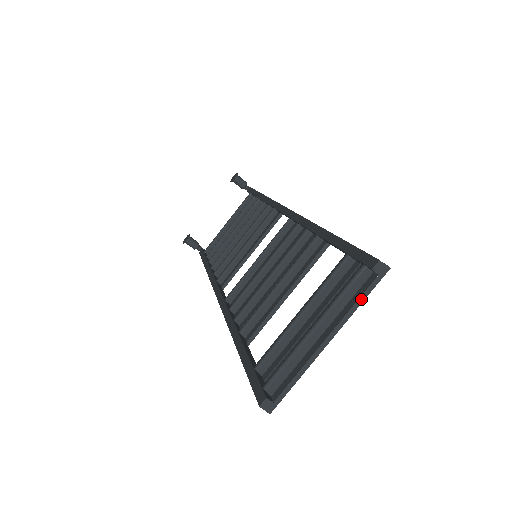
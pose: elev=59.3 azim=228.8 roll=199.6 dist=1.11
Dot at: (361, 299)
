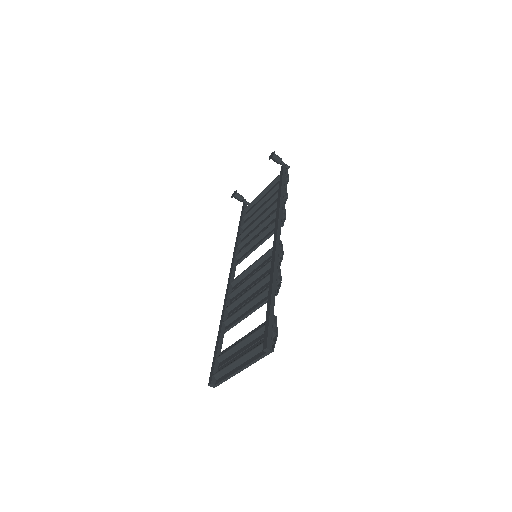
Dot at: (258, 359)
